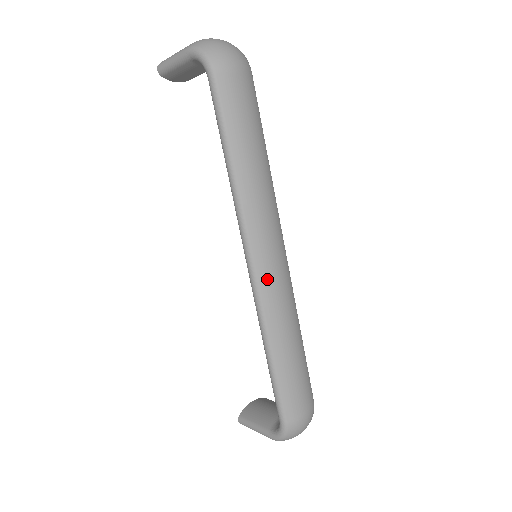
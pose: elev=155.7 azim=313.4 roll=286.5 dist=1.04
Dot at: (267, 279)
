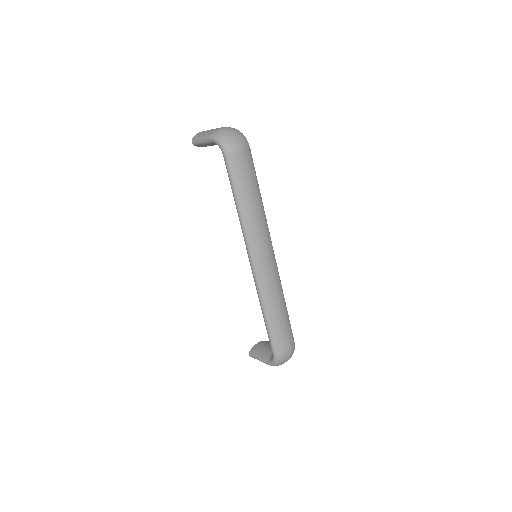
Dot at: (262, 271)
